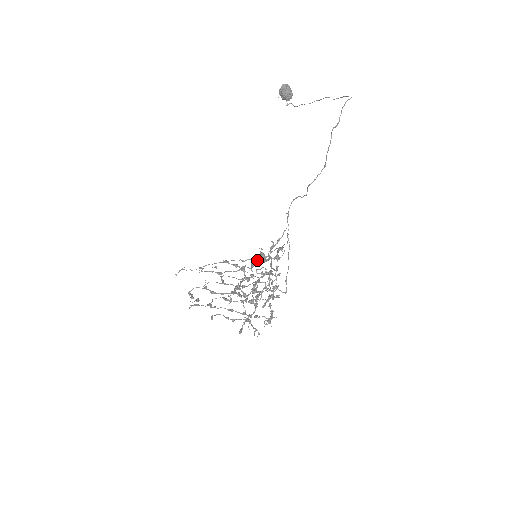
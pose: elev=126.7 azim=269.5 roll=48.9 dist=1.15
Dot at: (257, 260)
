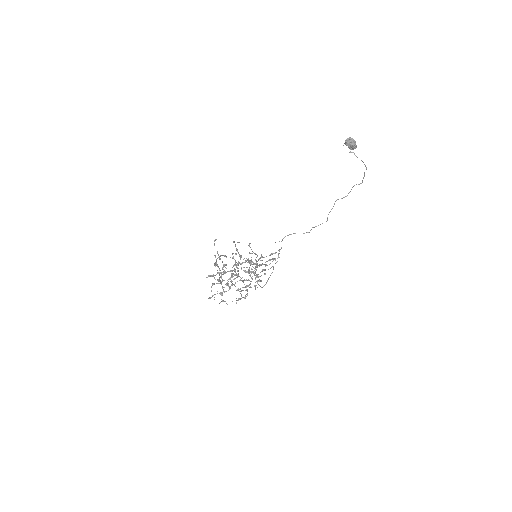
Dot at: (243, 262)
